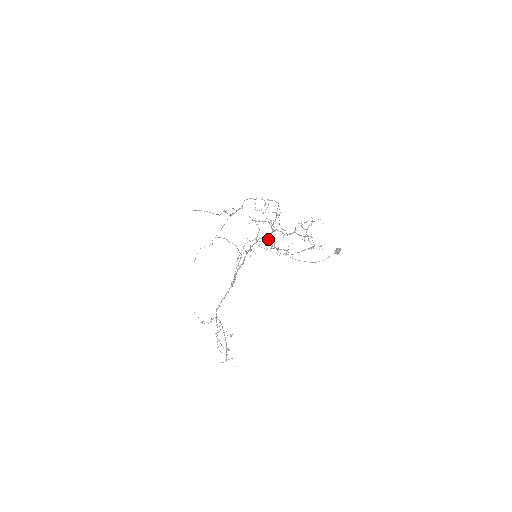
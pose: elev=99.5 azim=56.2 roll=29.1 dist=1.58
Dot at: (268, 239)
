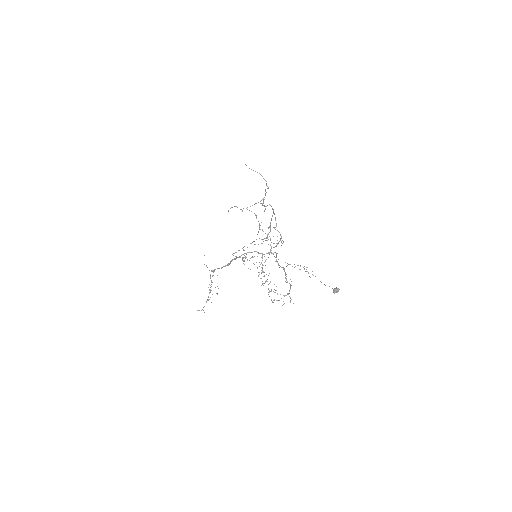
Dot at: occluded
